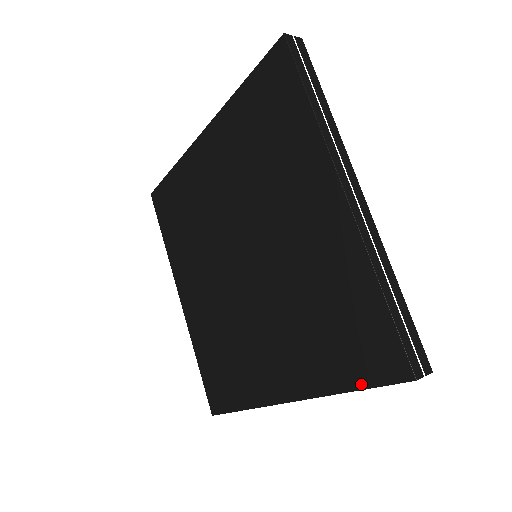
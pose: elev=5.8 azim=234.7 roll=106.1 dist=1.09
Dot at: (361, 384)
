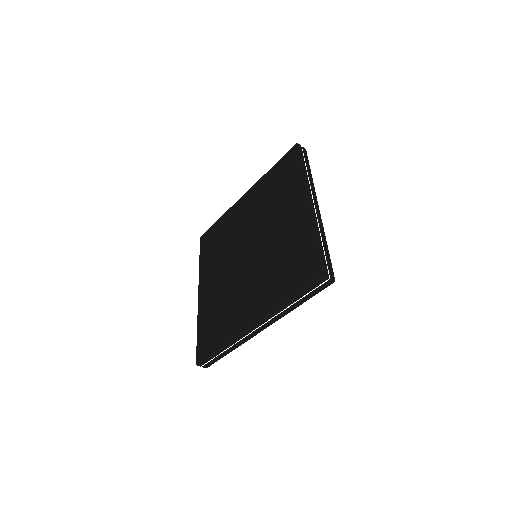
Dot at: (297, 291)
